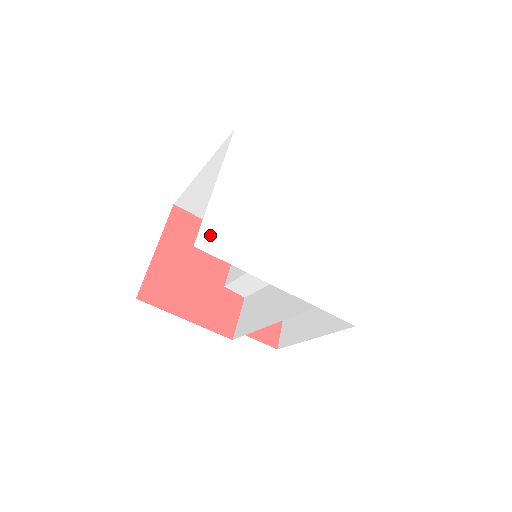
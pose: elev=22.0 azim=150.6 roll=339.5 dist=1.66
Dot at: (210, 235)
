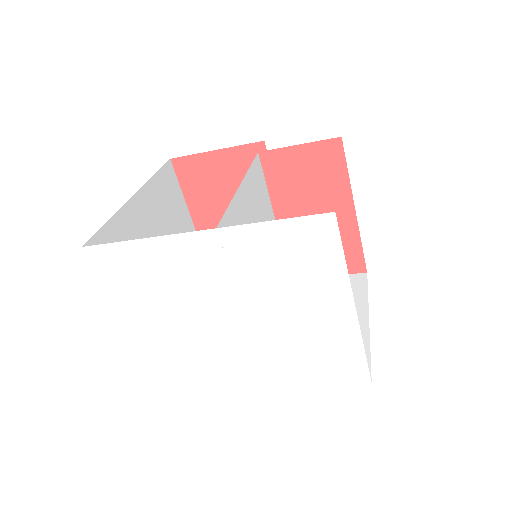
Dot at: (157, 373)
